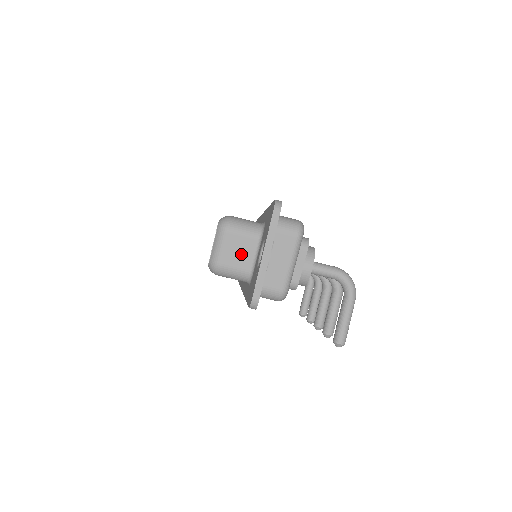
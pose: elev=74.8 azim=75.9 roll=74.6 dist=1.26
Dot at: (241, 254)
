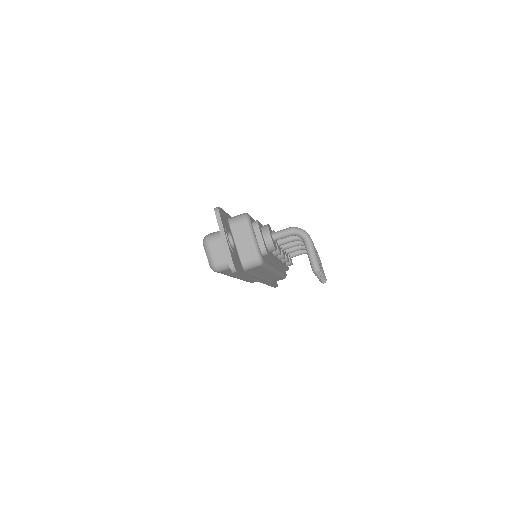
Dot at: (223, 251)
